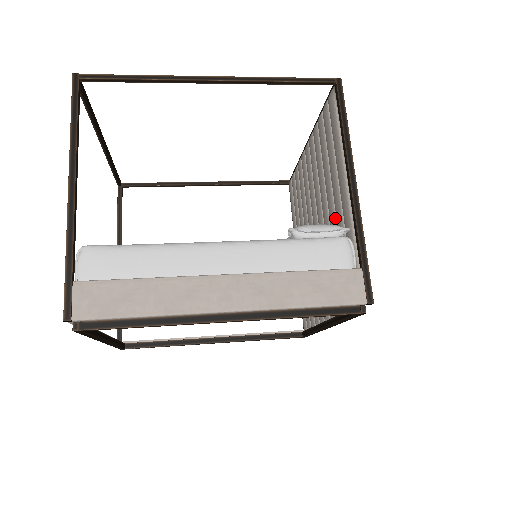
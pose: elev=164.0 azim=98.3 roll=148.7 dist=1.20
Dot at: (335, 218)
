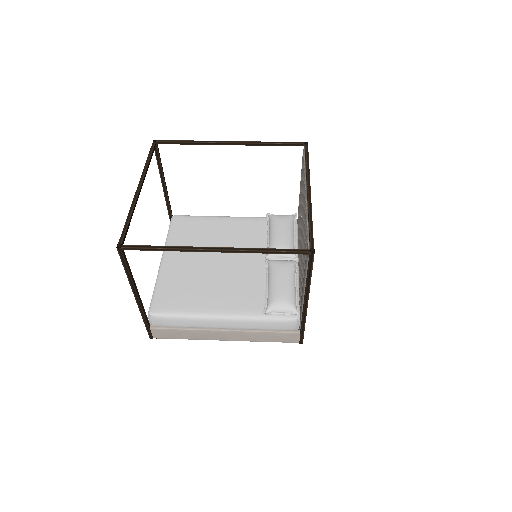
Dot at: occluded
